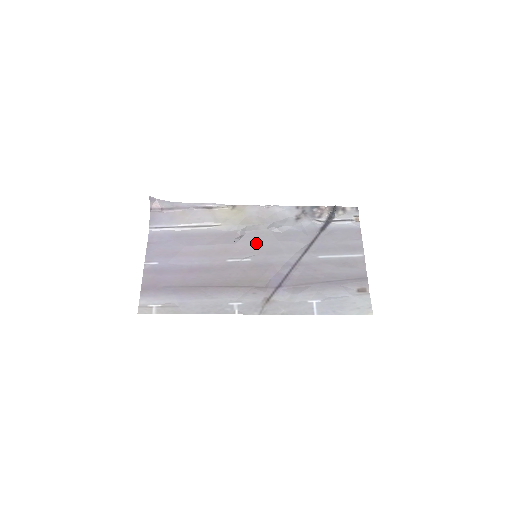
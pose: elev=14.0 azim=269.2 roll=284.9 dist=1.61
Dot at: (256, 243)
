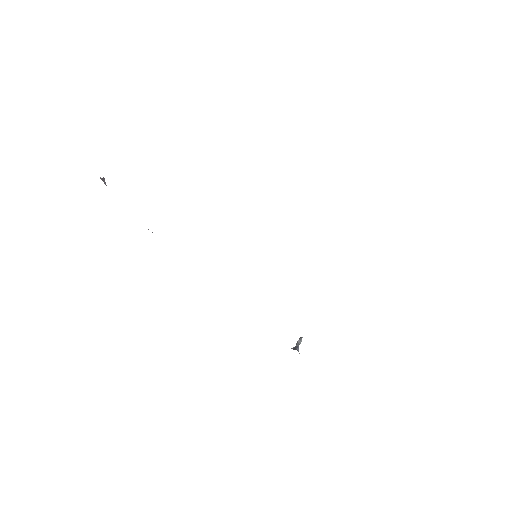
Dot at: occluded
